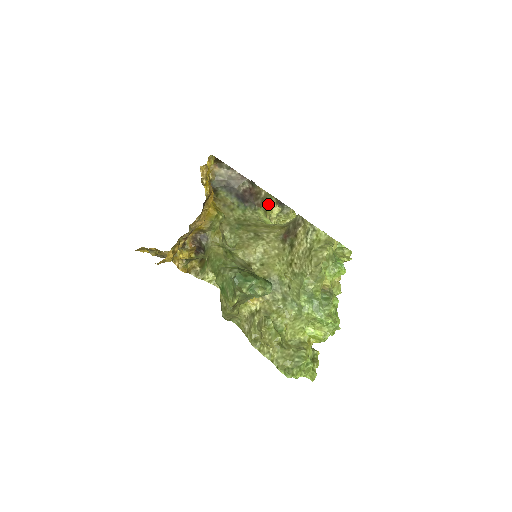
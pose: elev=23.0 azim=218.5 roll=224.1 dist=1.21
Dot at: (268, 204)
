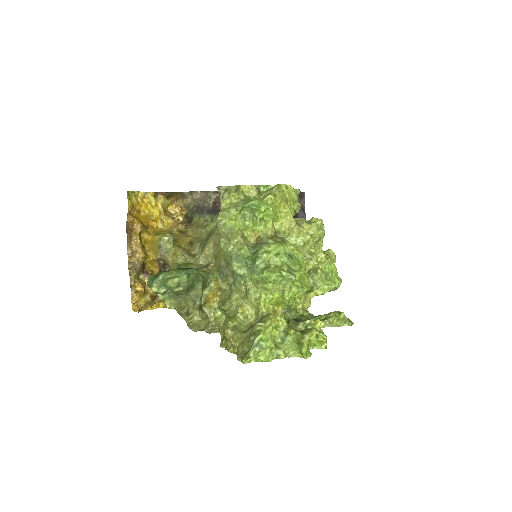
Dot at: occluded
